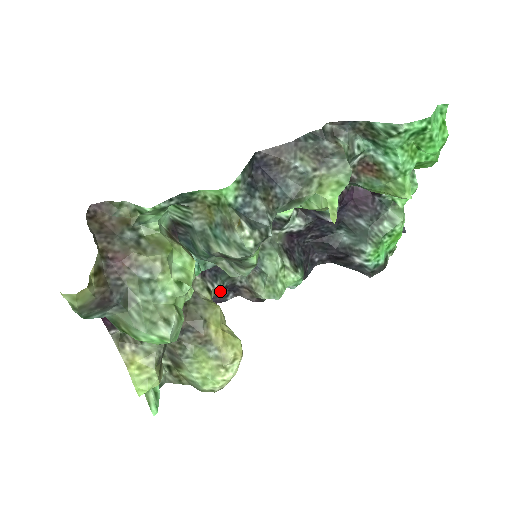
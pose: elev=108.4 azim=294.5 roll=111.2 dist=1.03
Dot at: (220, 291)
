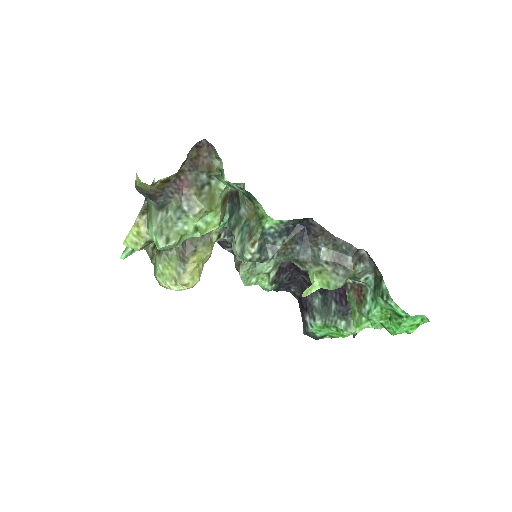
Dot at: occluded
